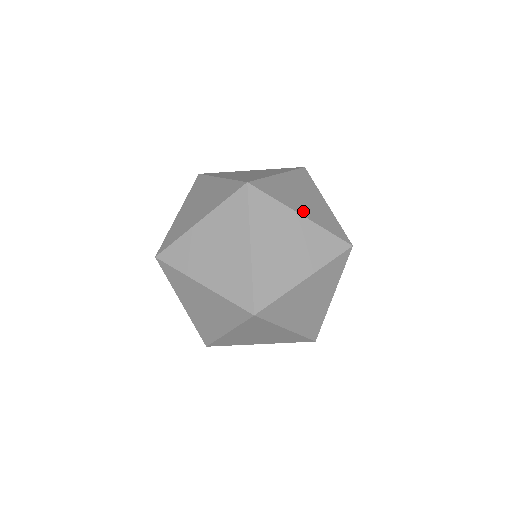
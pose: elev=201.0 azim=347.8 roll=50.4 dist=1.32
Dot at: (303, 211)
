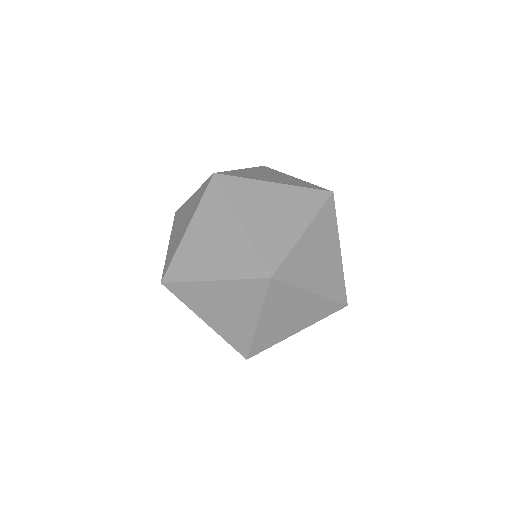
Dot at: (275, 181)
